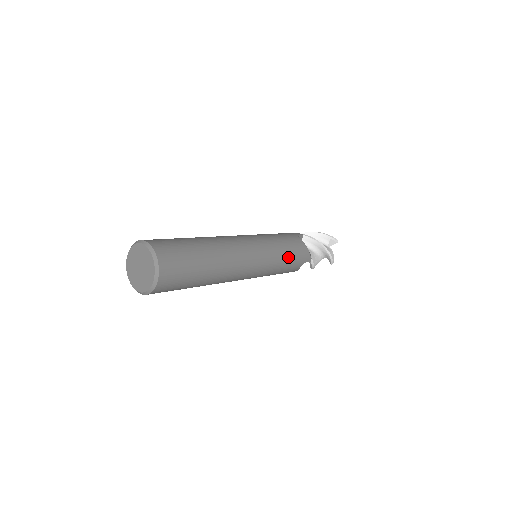
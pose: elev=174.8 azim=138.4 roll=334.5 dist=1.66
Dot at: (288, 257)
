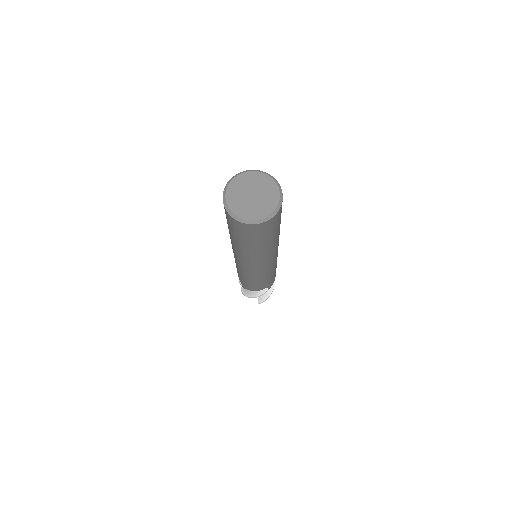
Dot at: (274, 273)
